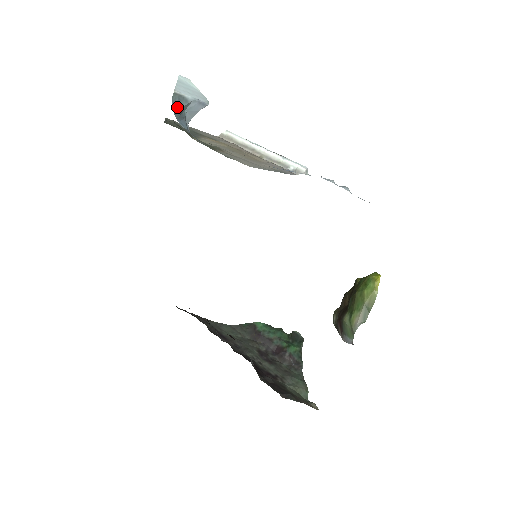
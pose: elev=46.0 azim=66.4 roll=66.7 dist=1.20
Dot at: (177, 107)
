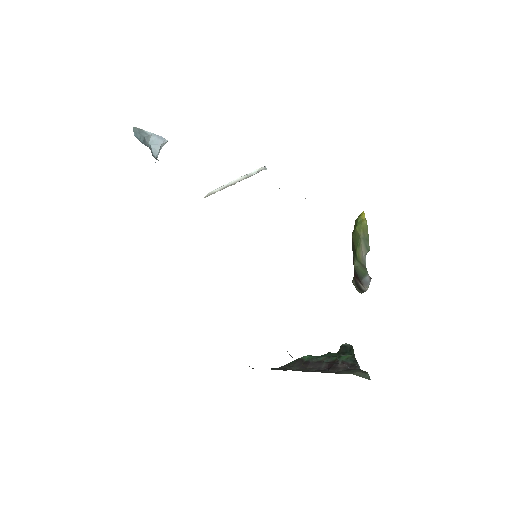
Dot at: (139, 136)
